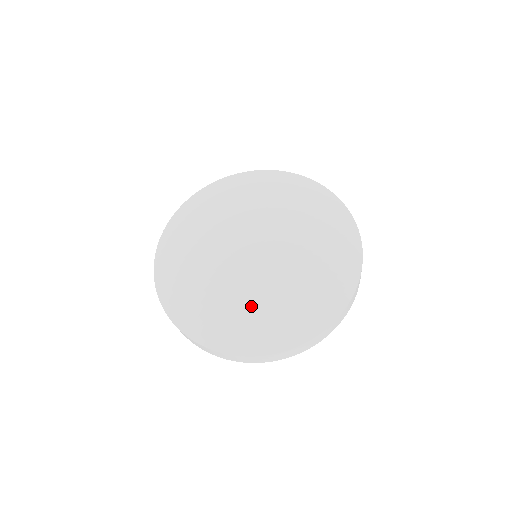
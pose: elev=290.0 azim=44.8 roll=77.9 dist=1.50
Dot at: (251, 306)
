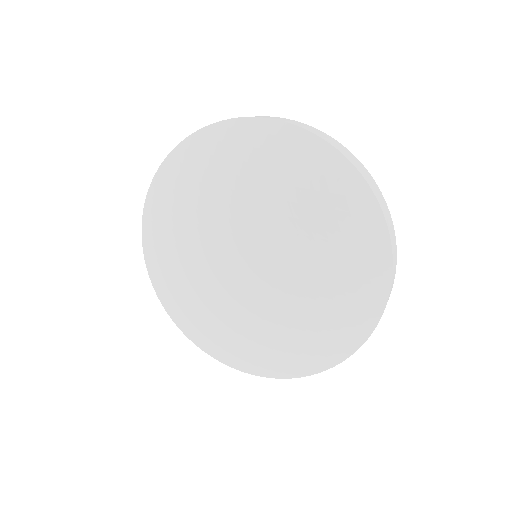
Dot at: (291, 329)
